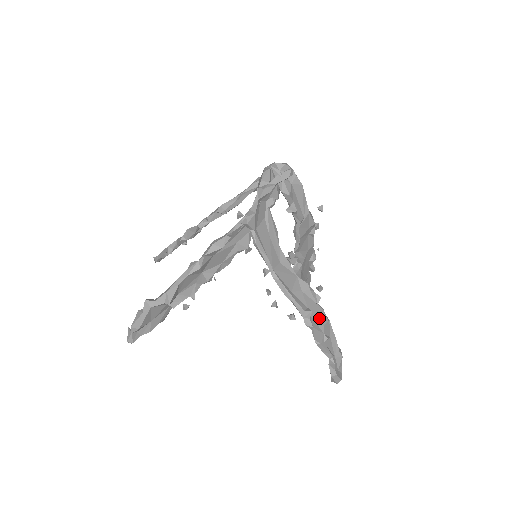
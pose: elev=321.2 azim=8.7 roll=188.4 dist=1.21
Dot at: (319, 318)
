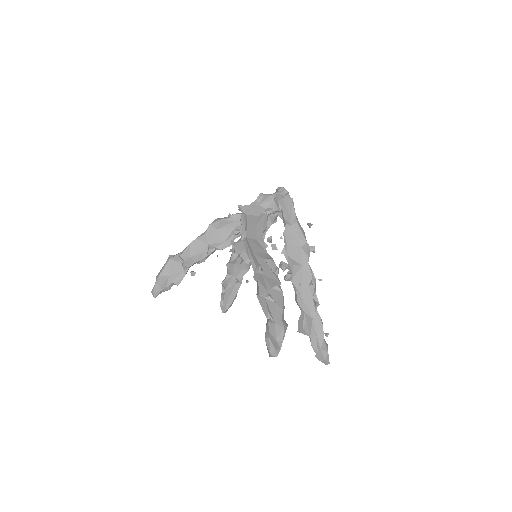
Dot at: (271, 282)
